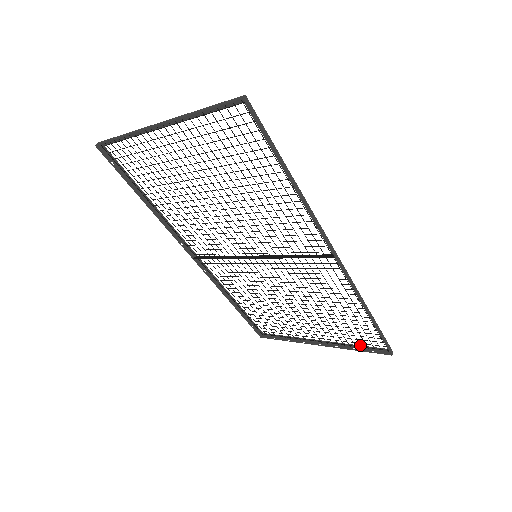
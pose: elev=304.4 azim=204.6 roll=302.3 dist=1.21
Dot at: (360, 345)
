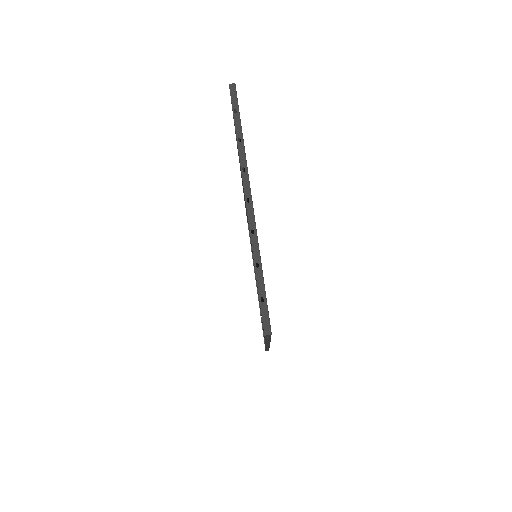
Dot at: occluded
